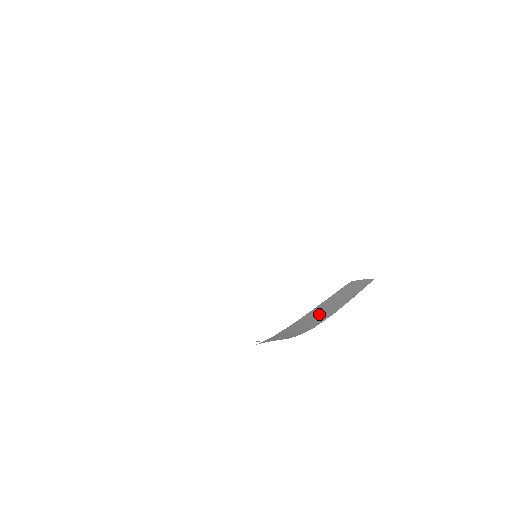
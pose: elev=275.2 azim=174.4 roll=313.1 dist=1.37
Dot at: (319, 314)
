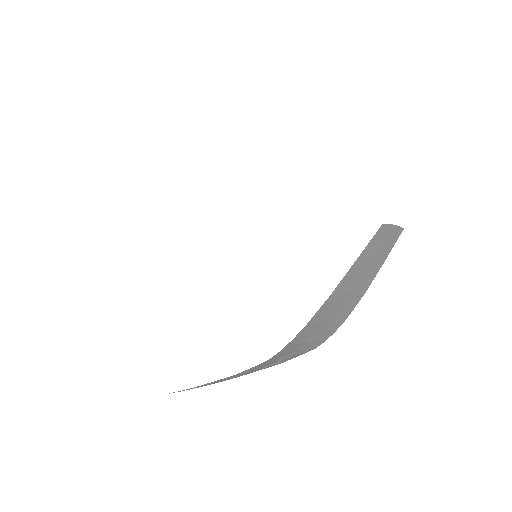
Dot at: (351, 289)
